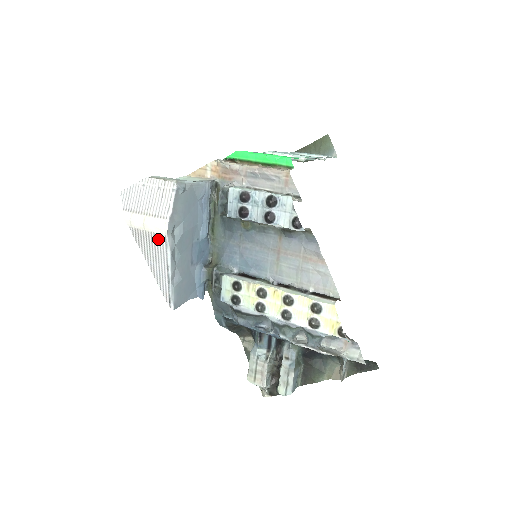
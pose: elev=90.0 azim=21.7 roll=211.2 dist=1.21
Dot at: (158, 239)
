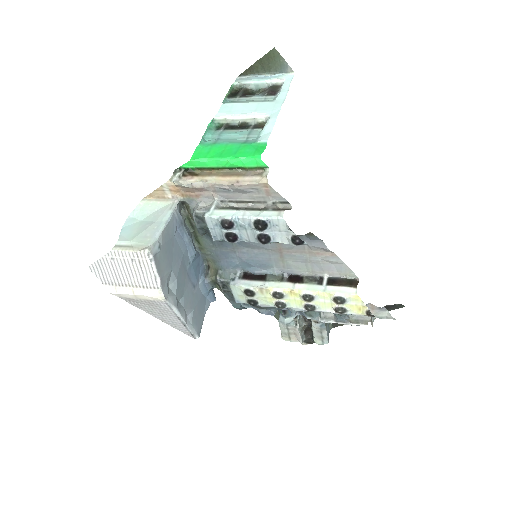
Dot at: (157, 304)
